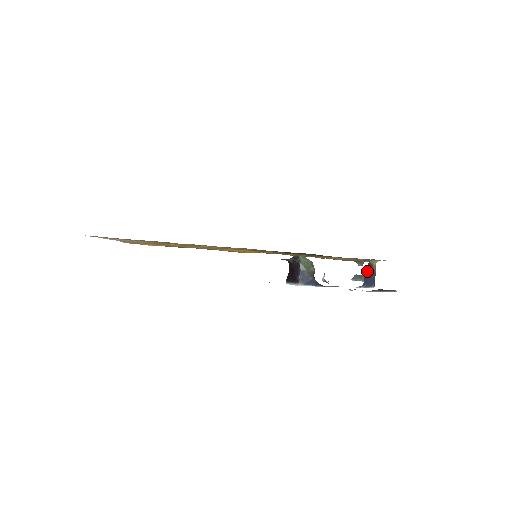
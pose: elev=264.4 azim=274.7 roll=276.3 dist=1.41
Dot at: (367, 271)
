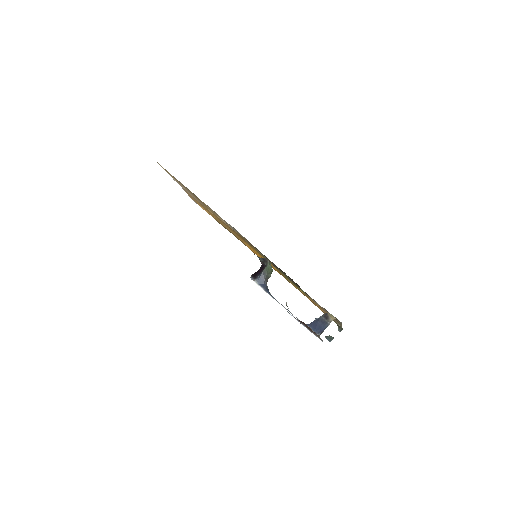
Dot at: (320, 318)
